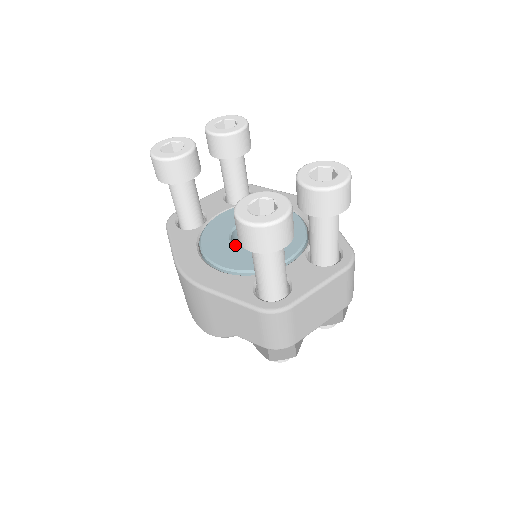
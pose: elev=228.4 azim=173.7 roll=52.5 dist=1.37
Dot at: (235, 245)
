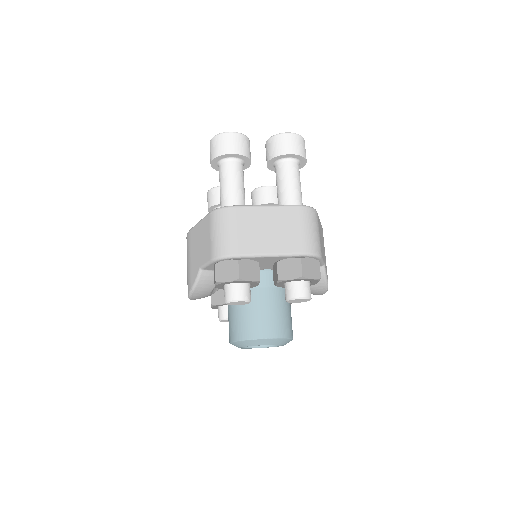
Dot at: occluded
